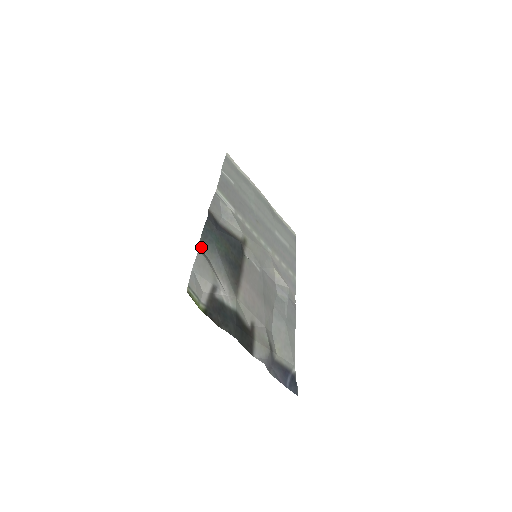
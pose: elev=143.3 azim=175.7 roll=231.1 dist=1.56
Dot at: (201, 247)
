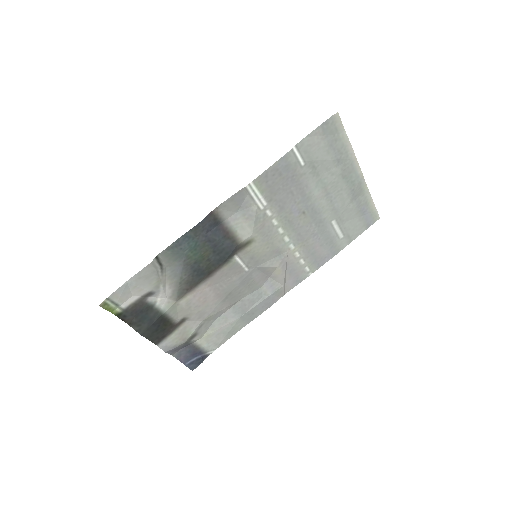
Dot at: (162, 256)
